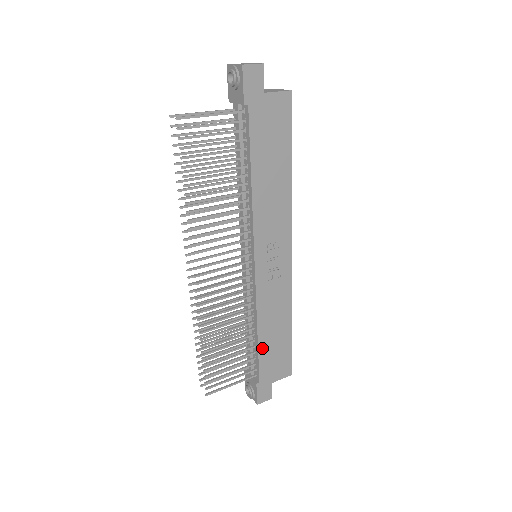
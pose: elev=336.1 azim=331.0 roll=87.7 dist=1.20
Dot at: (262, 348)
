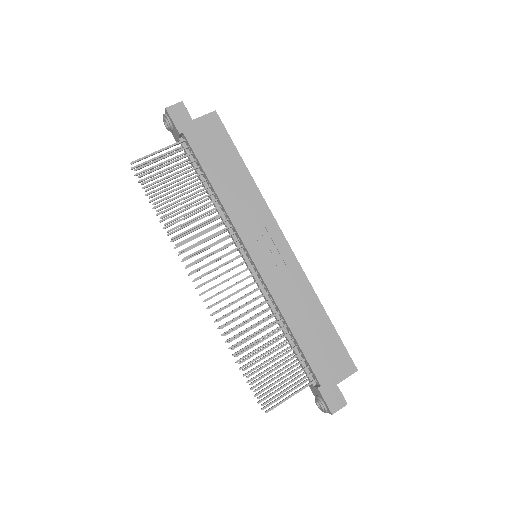
Dot at: (303, 344)
